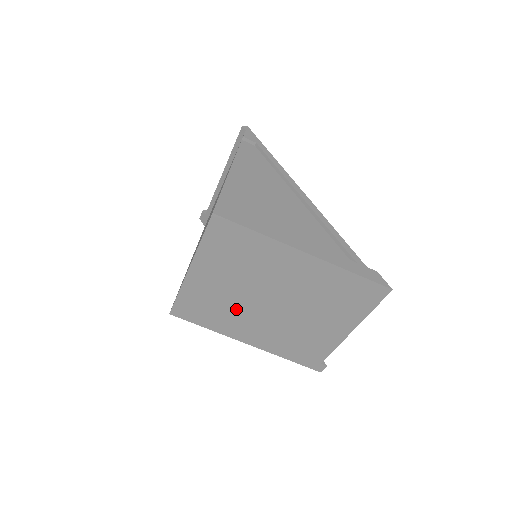
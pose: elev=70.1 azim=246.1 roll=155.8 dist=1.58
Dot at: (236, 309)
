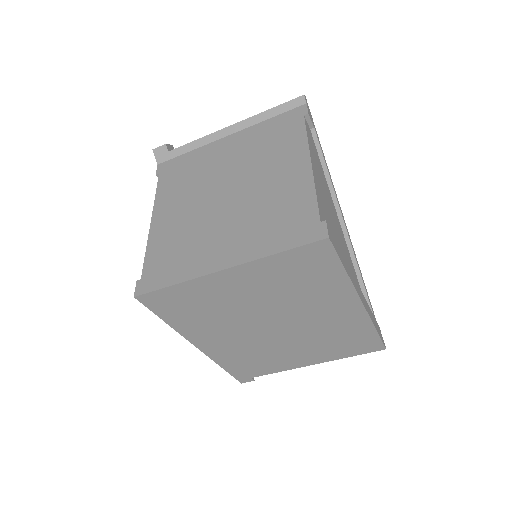
Dot at: (228, 319)
